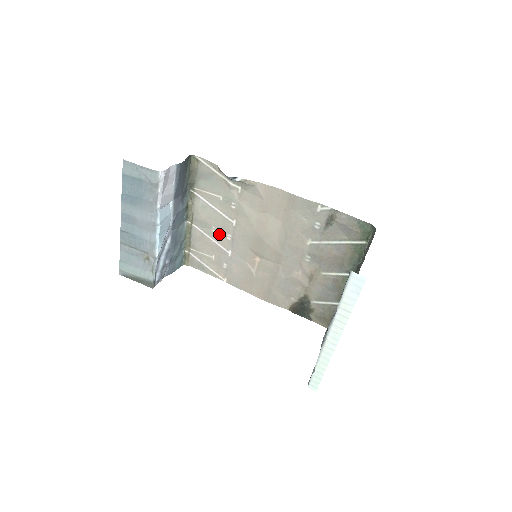
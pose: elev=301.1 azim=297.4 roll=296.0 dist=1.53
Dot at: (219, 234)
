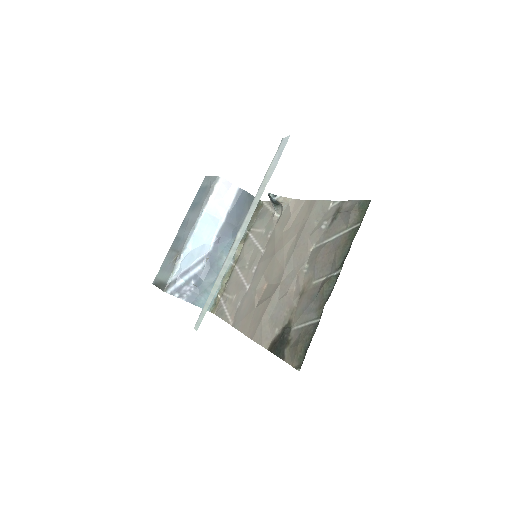
Dot at: (249, 269)
